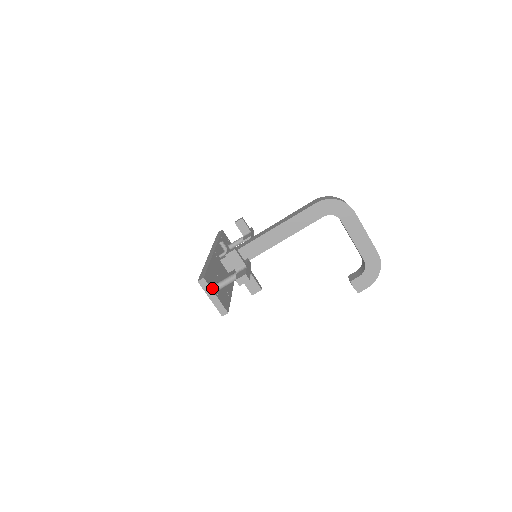
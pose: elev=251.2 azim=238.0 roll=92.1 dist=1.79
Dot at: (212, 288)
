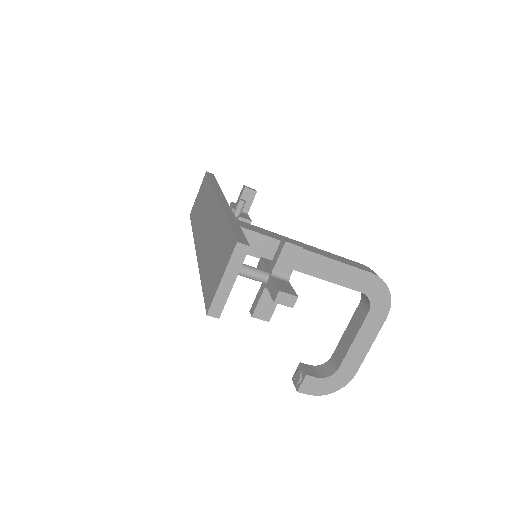
Dot at: (239, 268)
